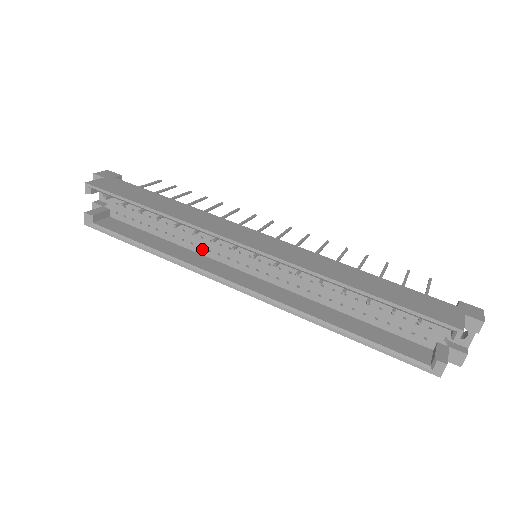
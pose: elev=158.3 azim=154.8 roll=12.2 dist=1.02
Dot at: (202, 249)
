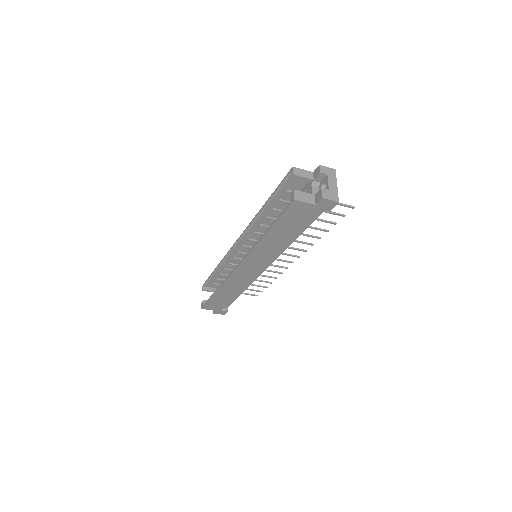
Dot at: occluded
